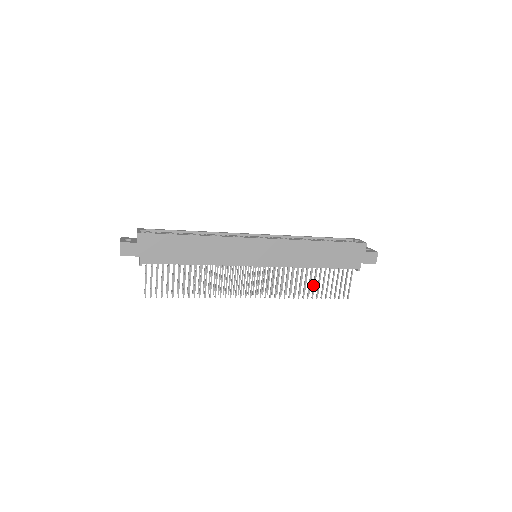
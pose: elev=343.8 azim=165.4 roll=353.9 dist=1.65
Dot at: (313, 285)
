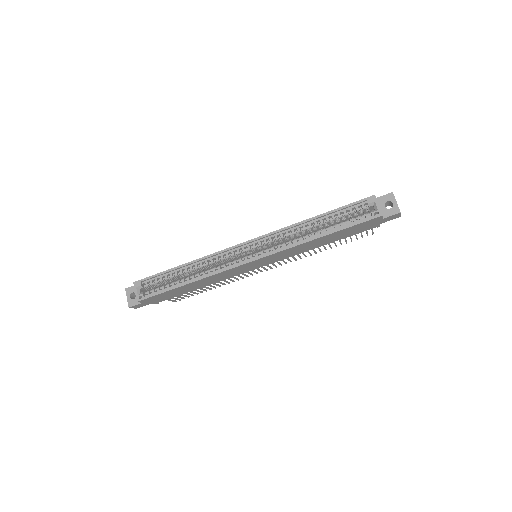
Dot at: occluded
